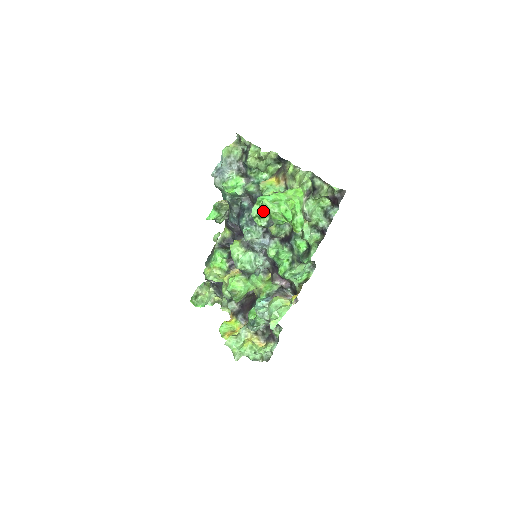
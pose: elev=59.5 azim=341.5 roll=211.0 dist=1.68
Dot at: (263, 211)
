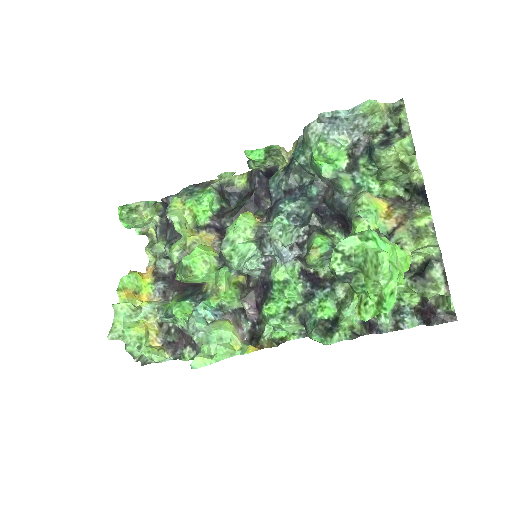
Dot at: (361, 258)
